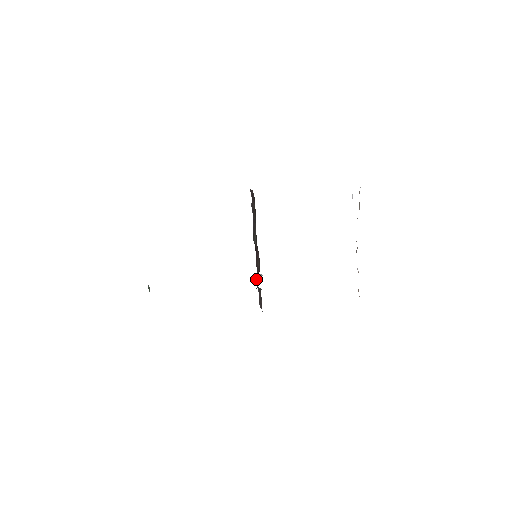
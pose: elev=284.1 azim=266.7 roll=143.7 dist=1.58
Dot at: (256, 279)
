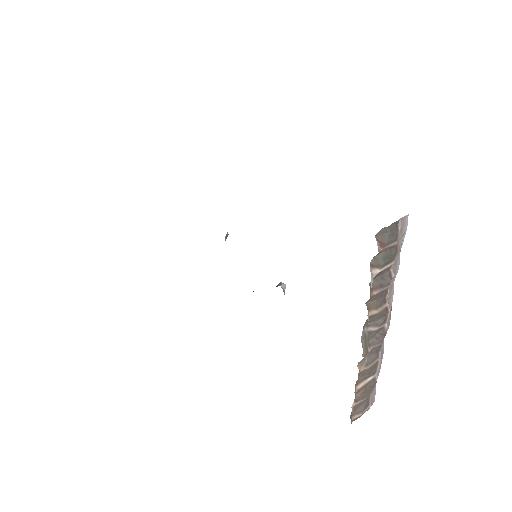
Dot at: occluded
